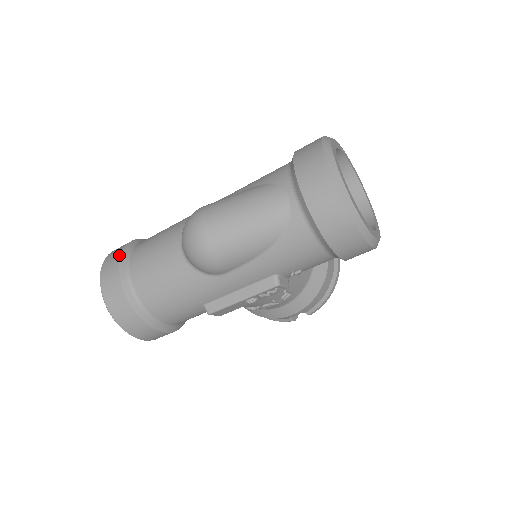
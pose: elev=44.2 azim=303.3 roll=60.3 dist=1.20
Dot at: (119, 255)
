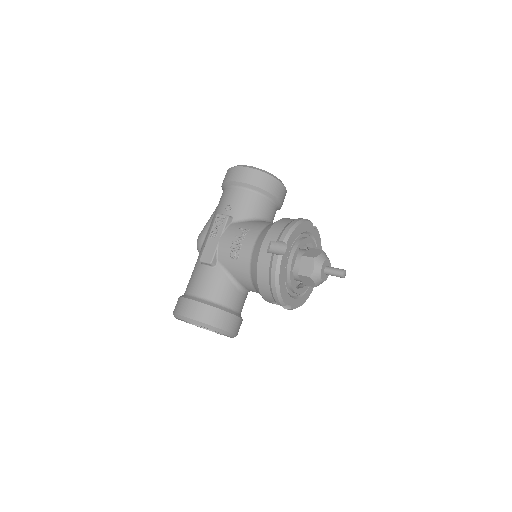
Dot at: occluded
